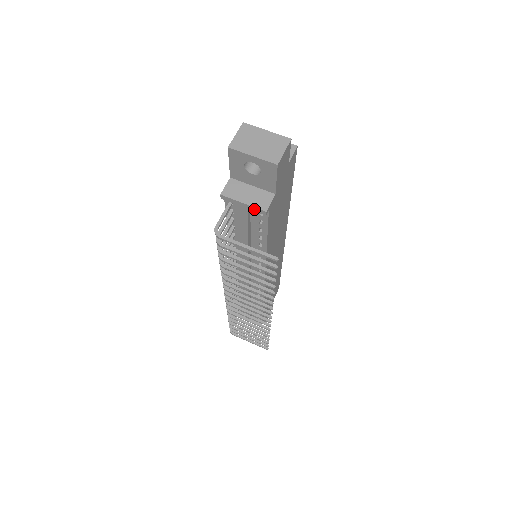
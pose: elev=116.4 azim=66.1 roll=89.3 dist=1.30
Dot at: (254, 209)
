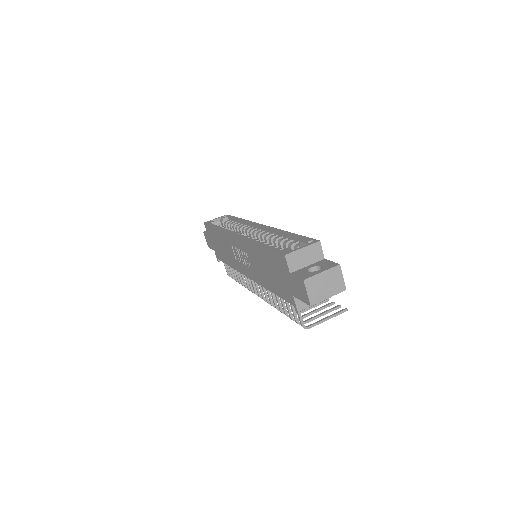
Dot at: (321, 301)
